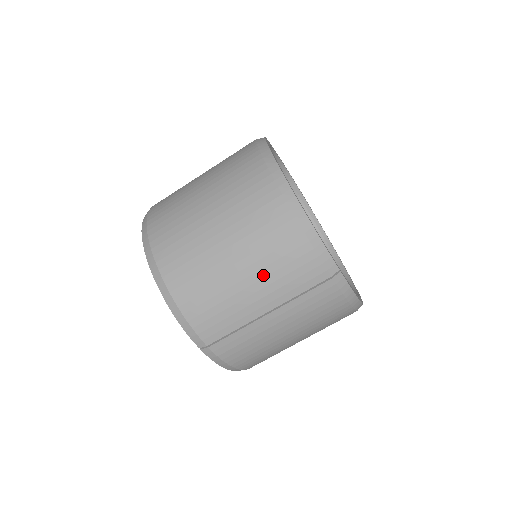
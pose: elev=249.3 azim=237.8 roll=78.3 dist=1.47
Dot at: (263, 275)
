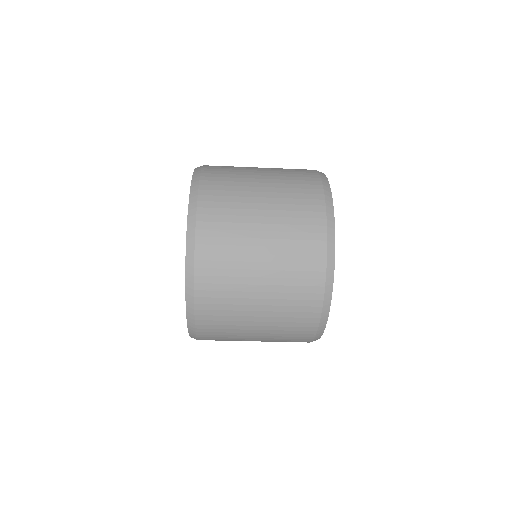
Dot at: occluded
